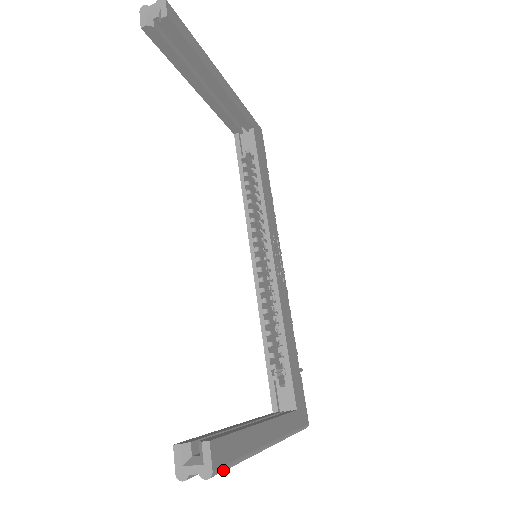
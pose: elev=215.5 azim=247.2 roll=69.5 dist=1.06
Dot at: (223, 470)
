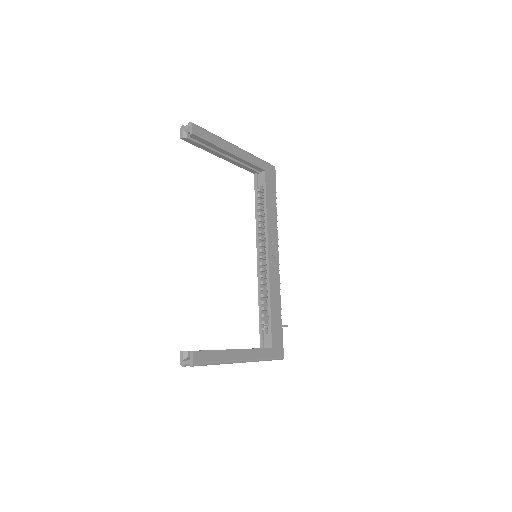
Dot at: (201, 365)
